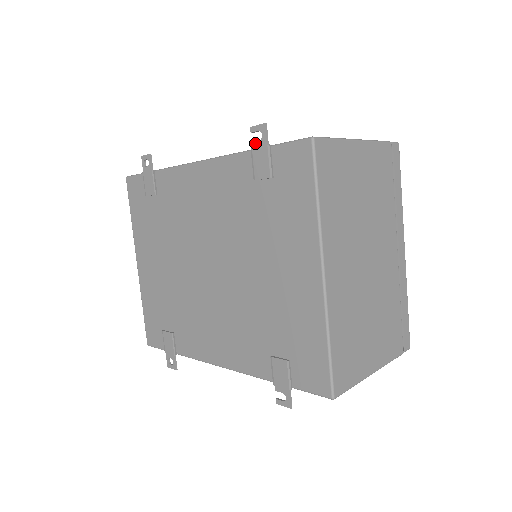
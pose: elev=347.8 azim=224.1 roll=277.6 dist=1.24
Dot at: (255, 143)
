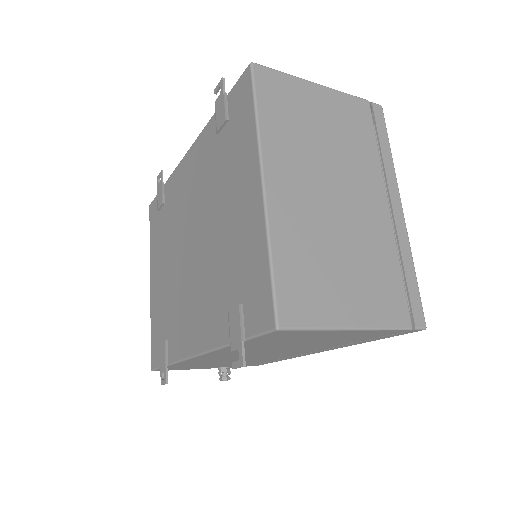
Dot at: (217, 100)
